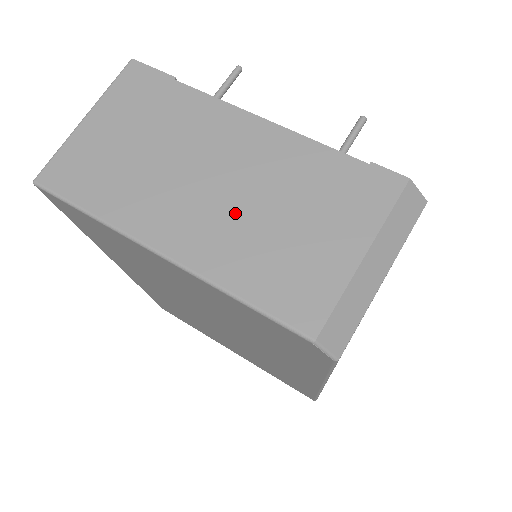
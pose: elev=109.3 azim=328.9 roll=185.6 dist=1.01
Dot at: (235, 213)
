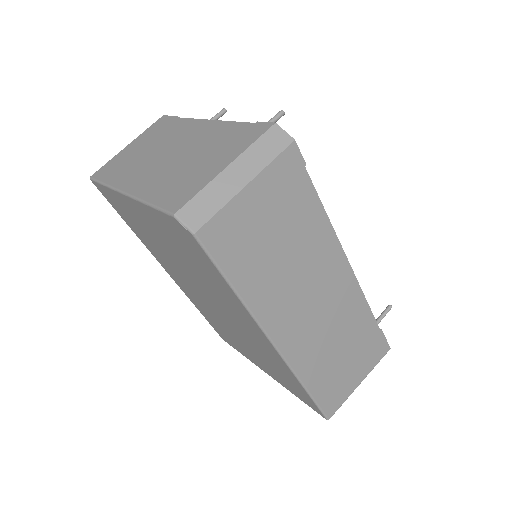
Dot at: (170, 165)
